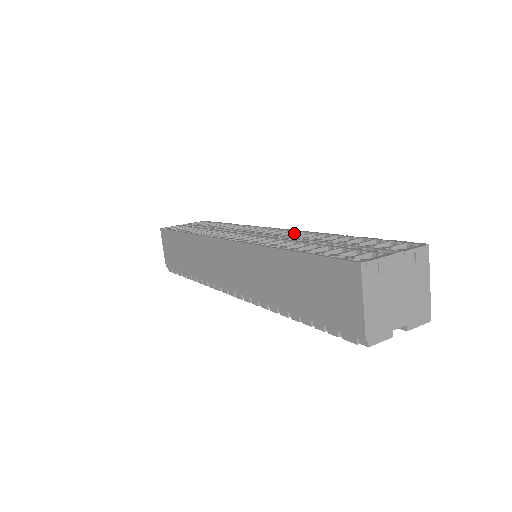
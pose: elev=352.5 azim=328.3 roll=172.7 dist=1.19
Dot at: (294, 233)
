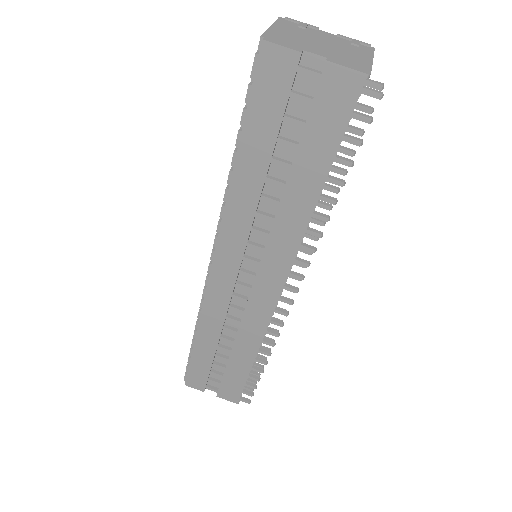
Dot at: occluded
